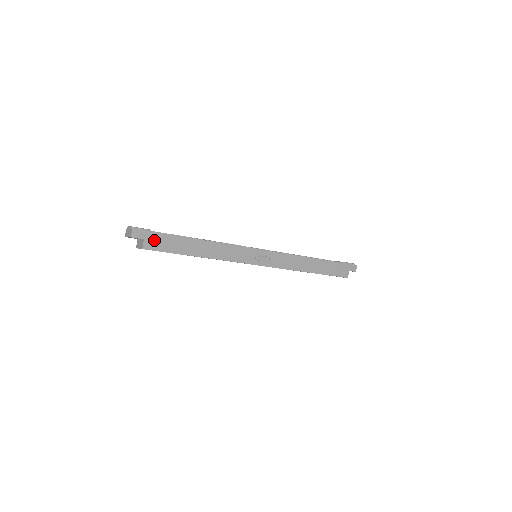
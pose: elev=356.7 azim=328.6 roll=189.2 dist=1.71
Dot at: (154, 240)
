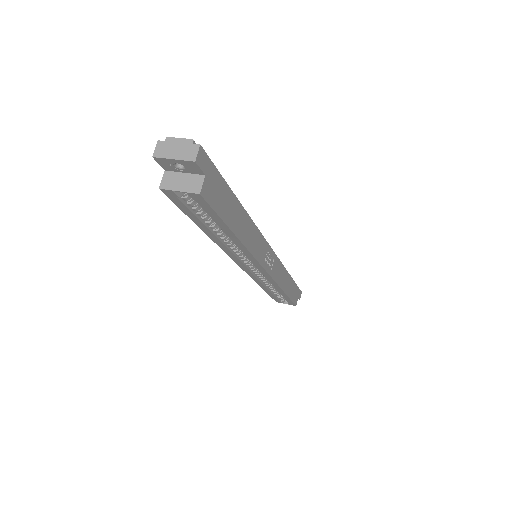
Dot at: (213, 183)
